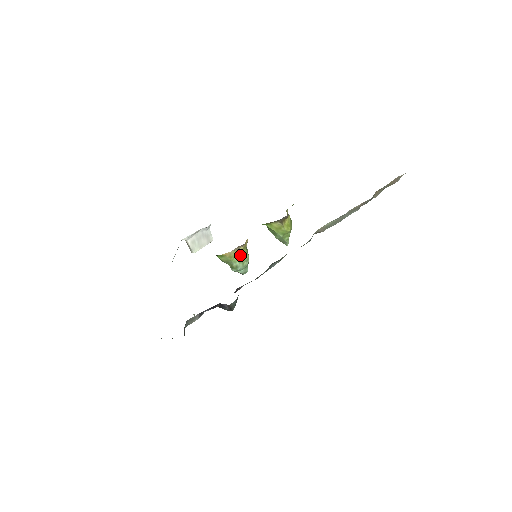
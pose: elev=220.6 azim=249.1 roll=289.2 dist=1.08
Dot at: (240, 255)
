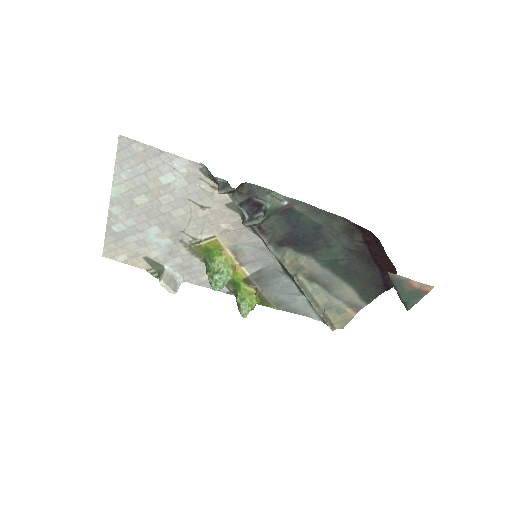
Dot at: (231, 267)
